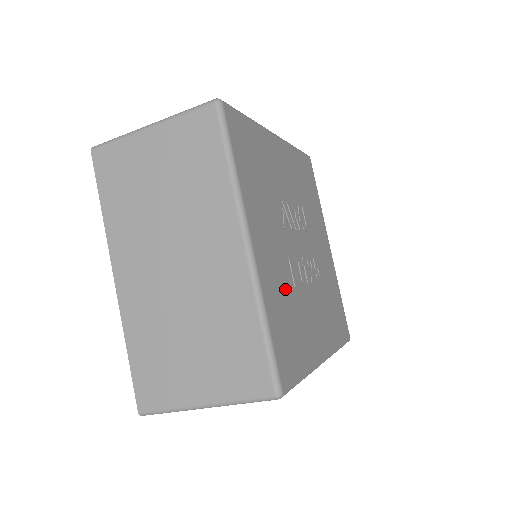
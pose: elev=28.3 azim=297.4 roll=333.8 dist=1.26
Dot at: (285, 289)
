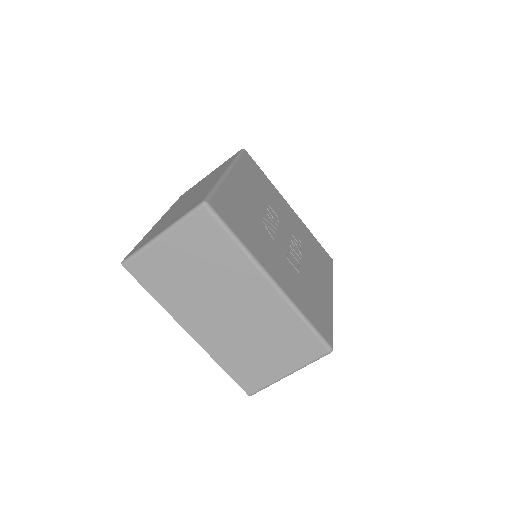
Dot at: (298, 283)
